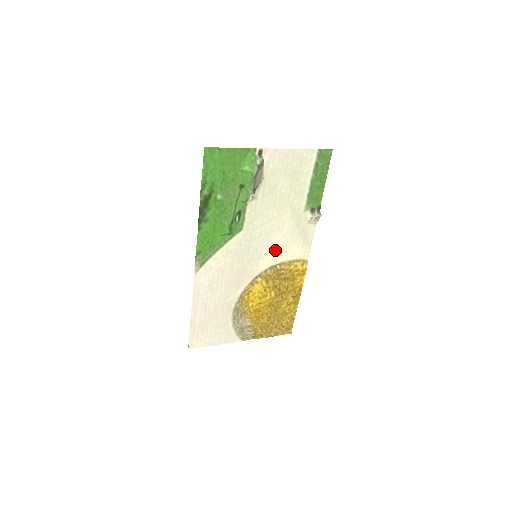
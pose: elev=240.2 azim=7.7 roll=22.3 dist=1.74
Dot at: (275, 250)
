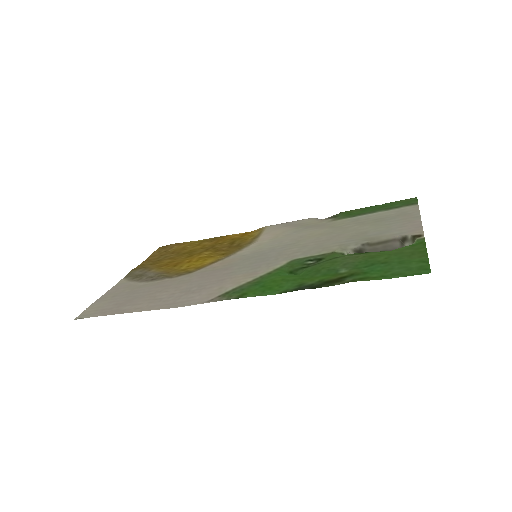
Dot at: (269, 243)
